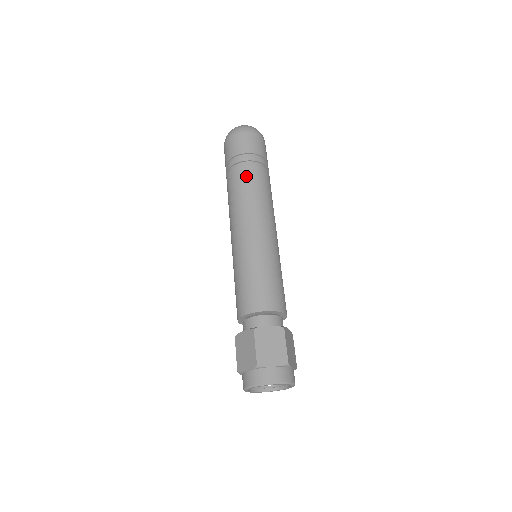
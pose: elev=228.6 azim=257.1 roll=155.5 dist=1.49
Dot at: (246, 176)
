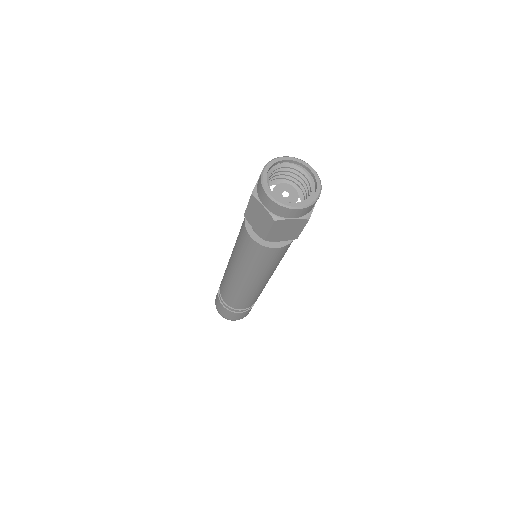
Dot at: occluded
